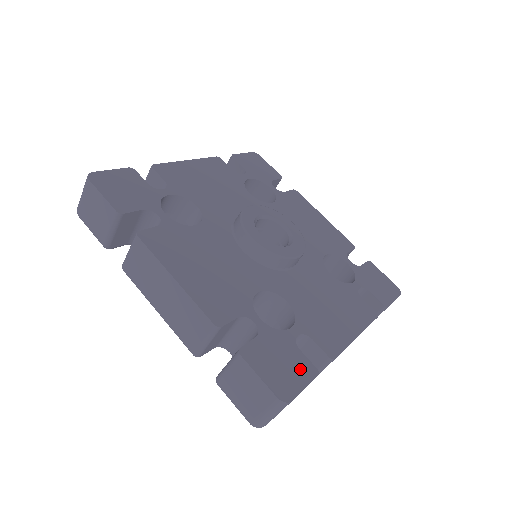
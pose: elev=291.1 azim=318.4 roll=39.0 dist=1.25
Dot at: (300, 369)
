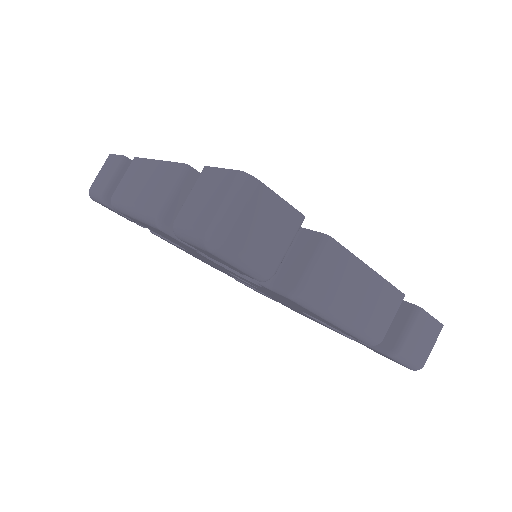
Dot at: occluded
